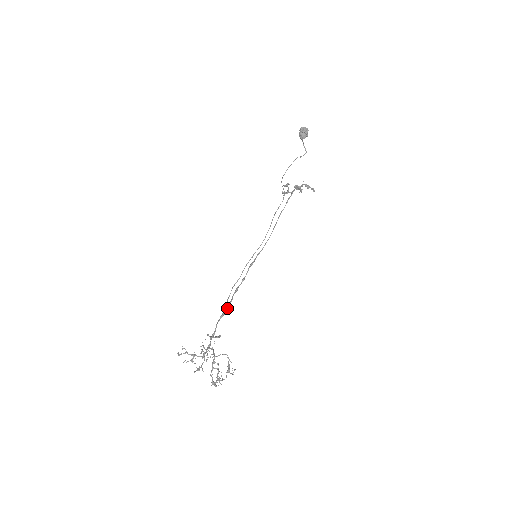
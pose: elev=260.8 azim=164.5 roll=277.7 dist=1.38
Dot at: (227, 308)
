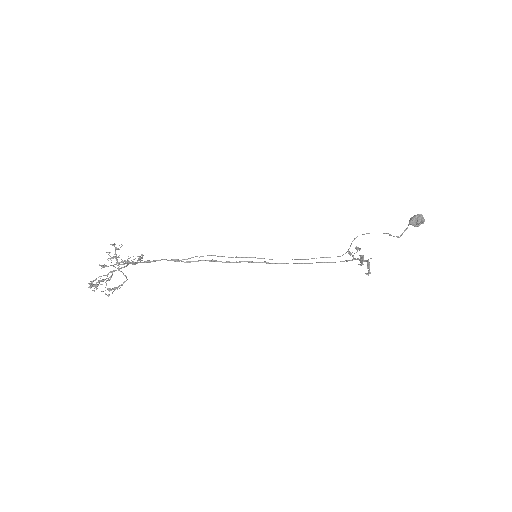
Dot at: (186, 261)
